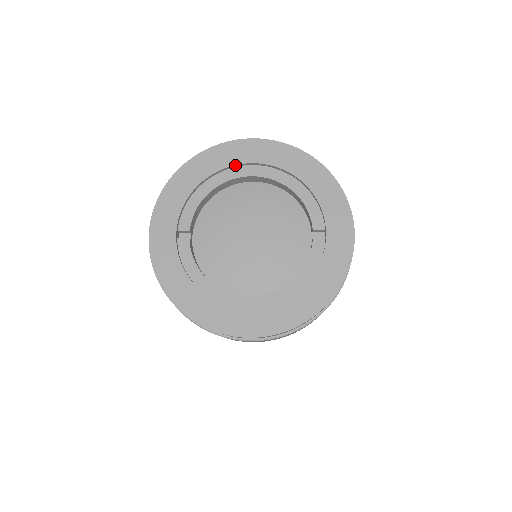
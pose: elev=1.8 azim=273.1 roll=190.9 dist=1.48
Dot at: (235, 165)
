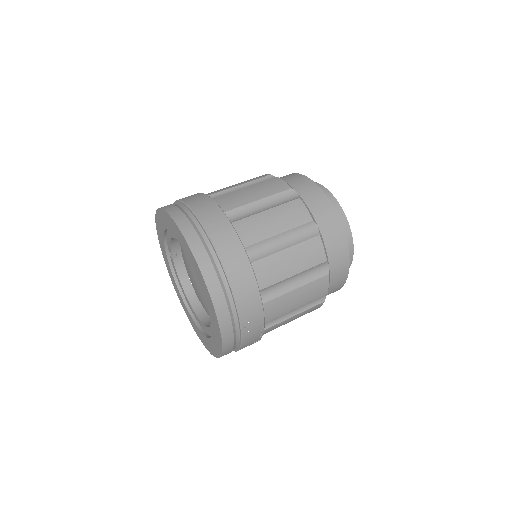
Dot at: (172, 232)
